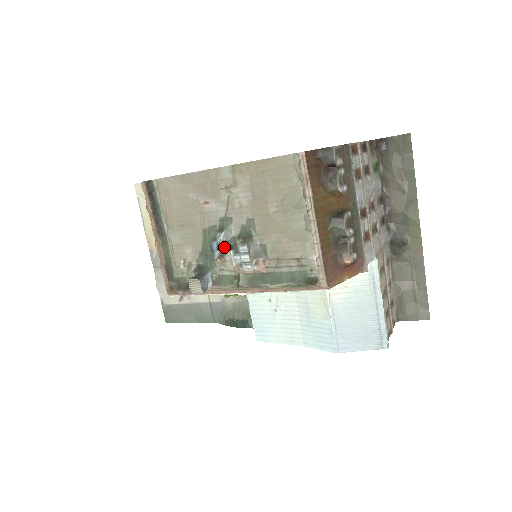
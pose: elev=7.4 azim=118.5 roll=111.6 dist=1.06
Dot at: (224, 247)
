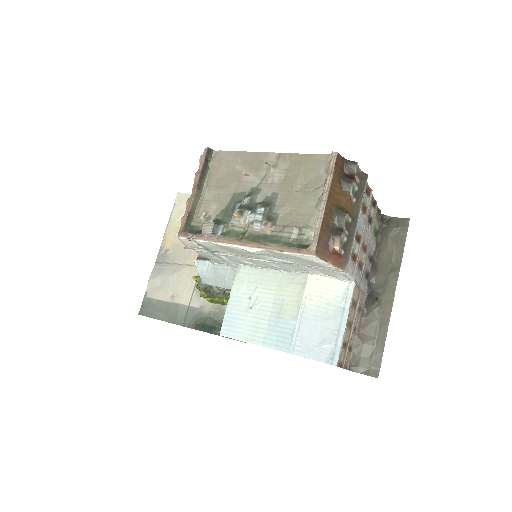
Dot at: (245, 207)
